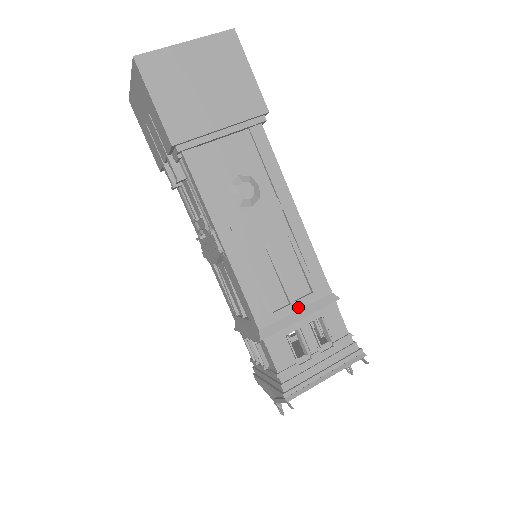
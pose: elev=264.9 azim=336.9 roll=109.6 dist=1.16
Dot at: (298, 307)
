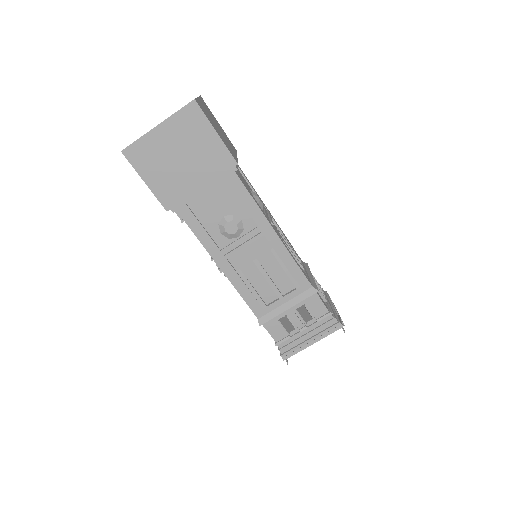
Dot at: (286, 300)
